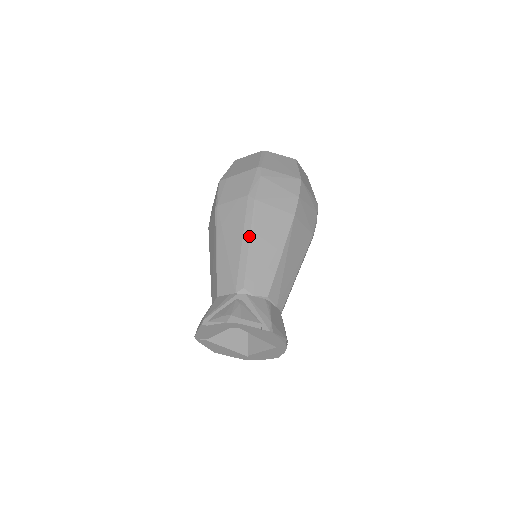
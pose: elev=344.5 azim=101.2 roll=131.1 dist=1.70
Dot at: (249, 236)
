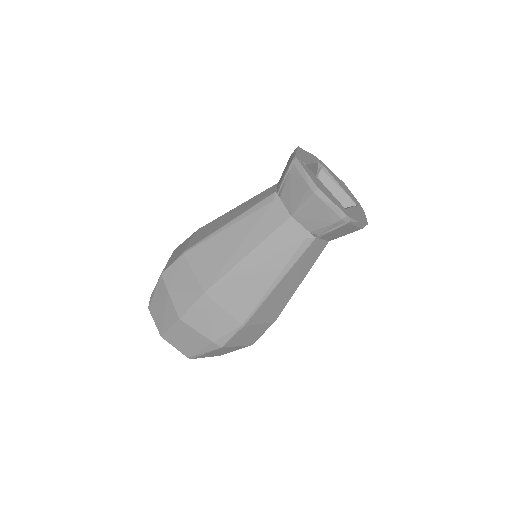
Dot at: occluded
